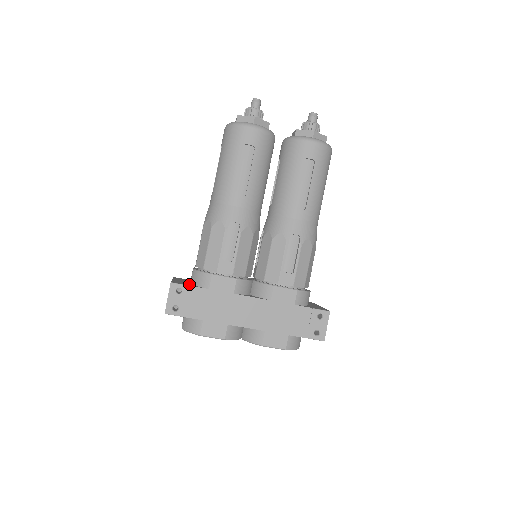
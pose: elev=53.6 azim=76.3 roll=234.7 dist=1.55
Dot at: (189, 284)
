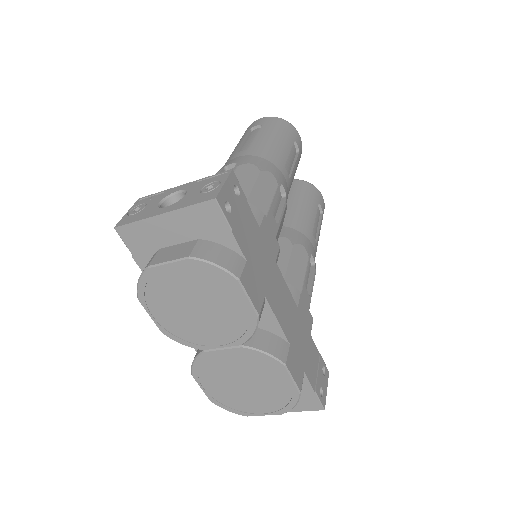
Dot at: occluded
